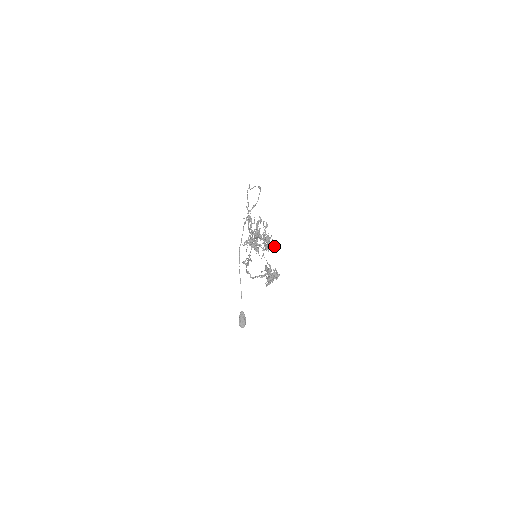
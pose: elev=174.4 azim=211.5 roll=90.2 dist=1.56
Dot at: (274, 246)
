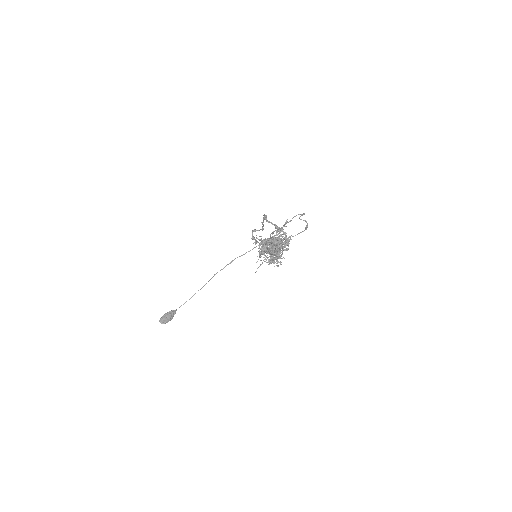
Dot at: occluded
